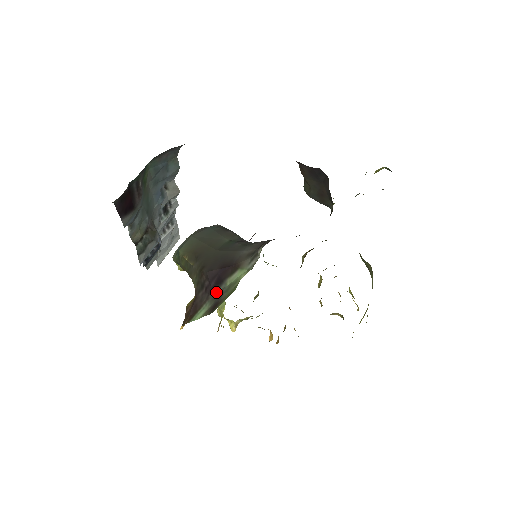
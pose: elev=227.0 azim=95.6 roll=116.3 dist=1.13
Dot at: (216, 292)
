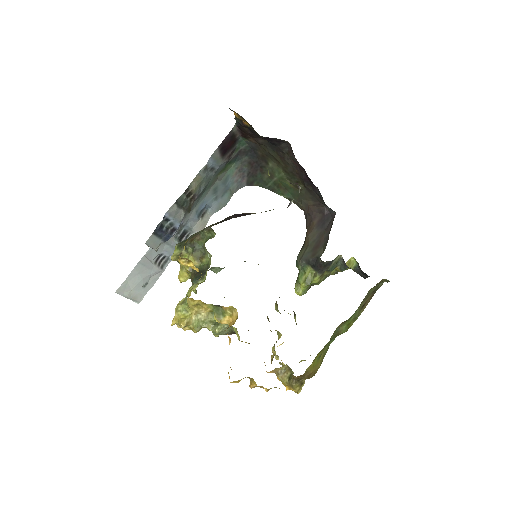
Dot at: occluded
